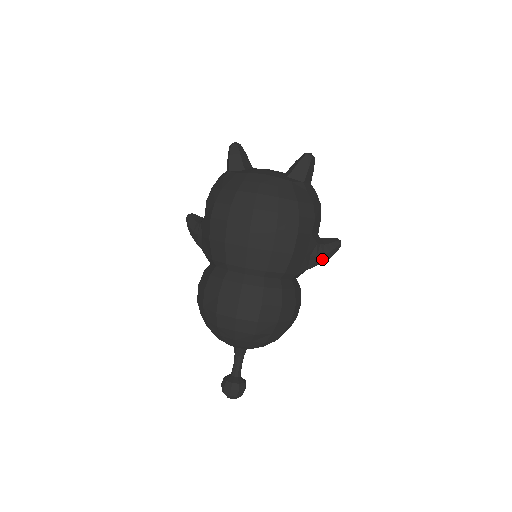
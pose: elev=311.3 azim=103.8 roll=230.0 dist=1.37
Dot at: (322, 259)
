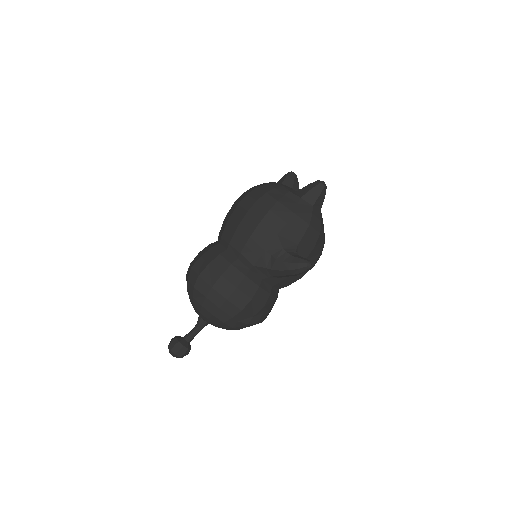
Dot at: (281, 266)
